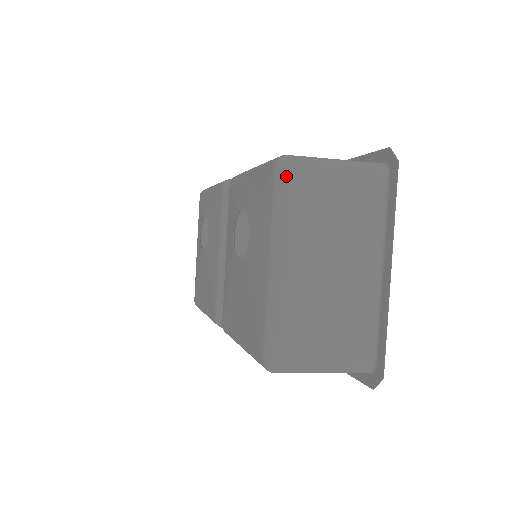
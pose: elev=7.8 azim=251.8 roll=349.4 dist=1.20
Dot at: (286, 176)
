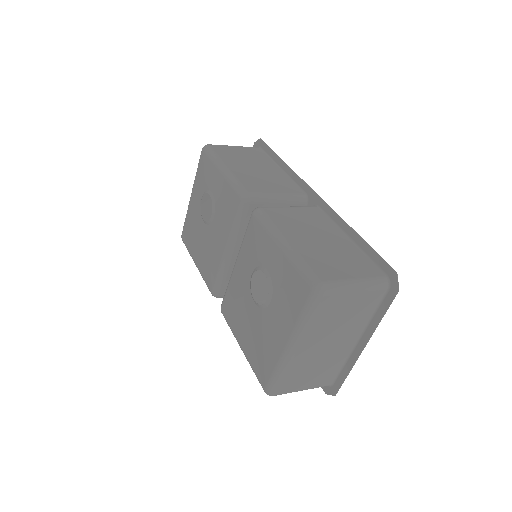
Dot at: (318, 302)
